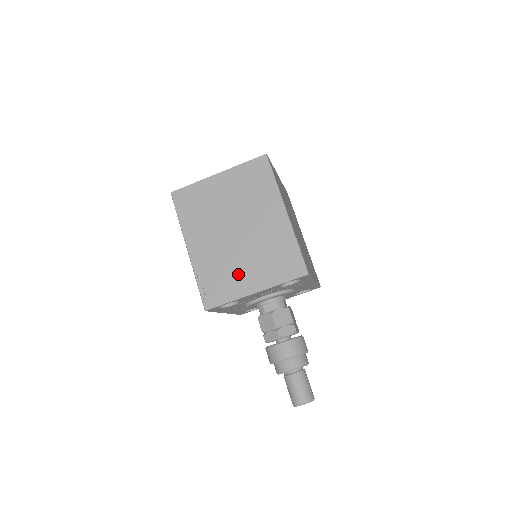
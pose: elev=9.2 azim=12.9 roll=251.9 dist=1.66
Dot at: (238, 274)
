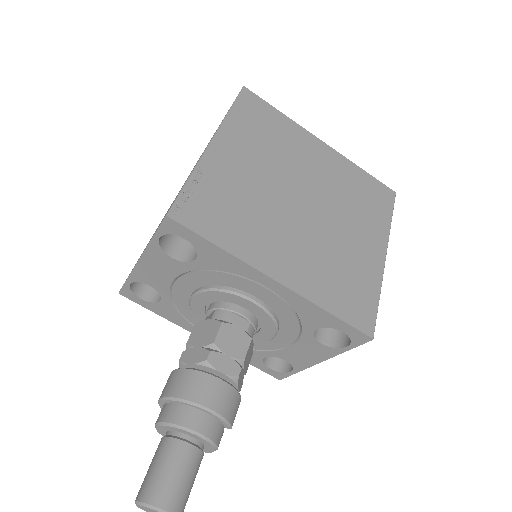
Dot at: occluded
